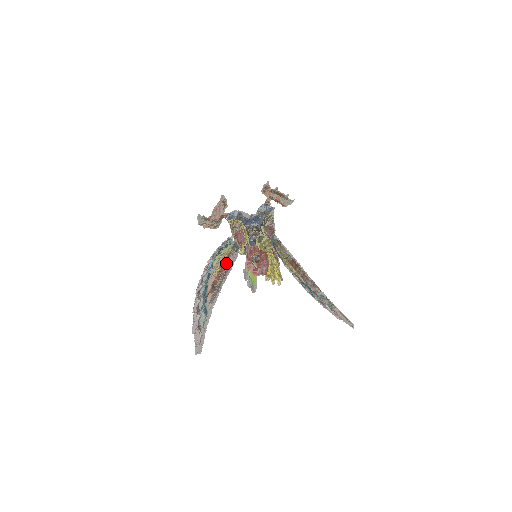
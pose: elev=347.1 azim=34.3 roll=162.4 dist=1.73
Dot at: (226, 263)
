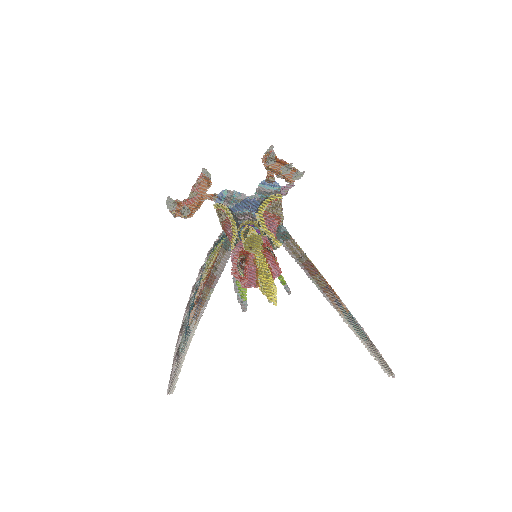
Dot at: (213, 266)
